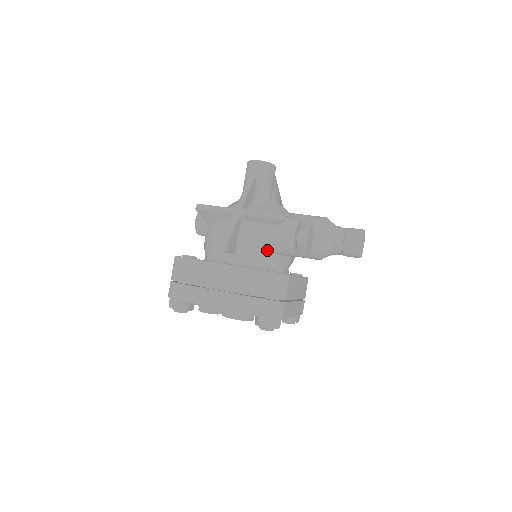
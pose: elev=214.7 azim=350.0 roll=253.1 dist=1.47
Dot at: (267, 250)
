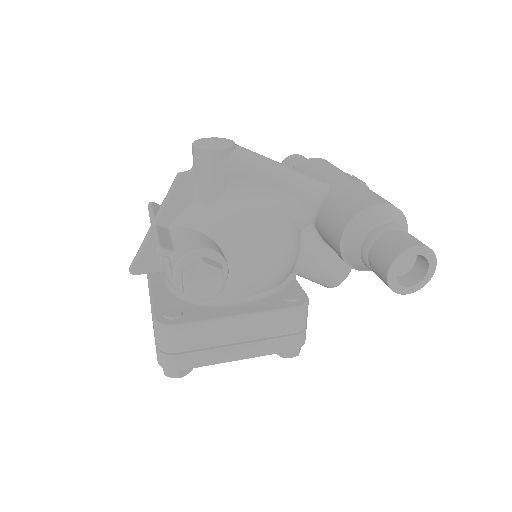
Dot at: occluded
